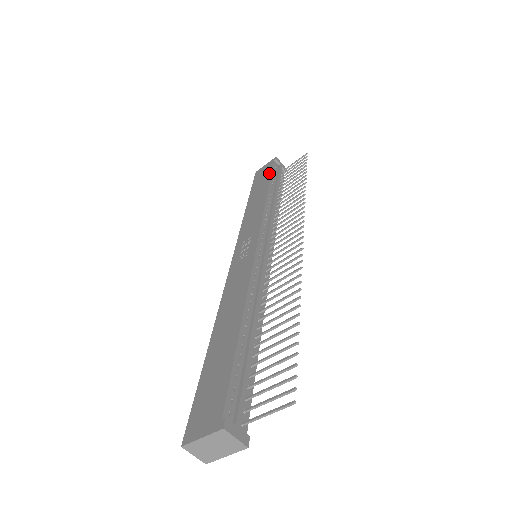
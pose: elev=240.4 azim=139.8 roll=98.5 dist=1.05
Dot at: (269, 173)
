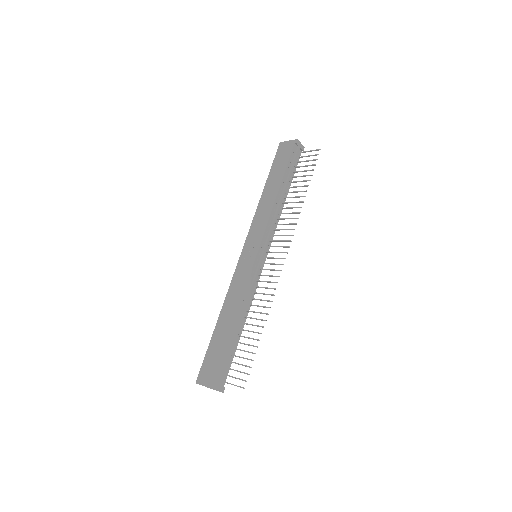
Dot at: (286, 162)
